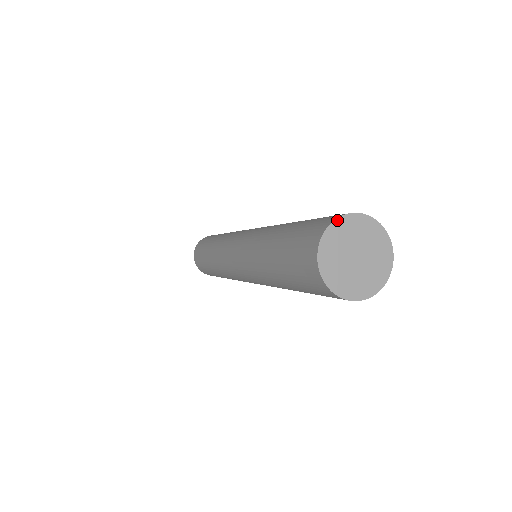
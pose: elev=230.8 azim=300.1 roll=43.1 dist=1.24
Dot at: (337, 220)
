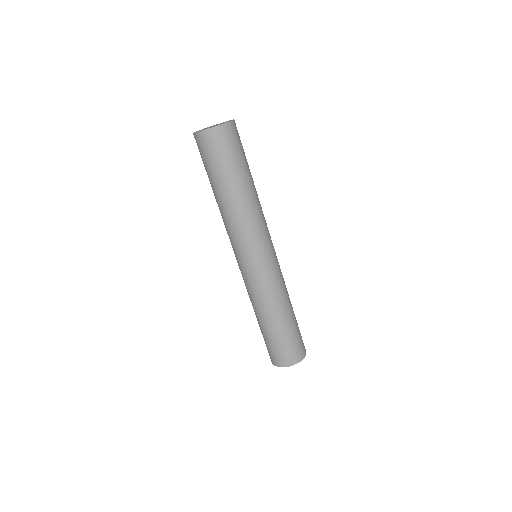
Dot at: occluded
